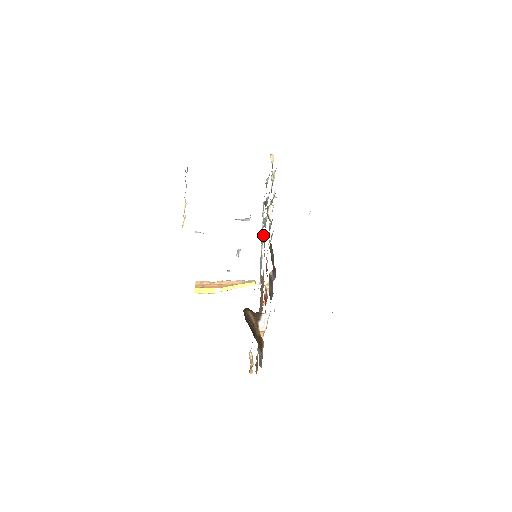
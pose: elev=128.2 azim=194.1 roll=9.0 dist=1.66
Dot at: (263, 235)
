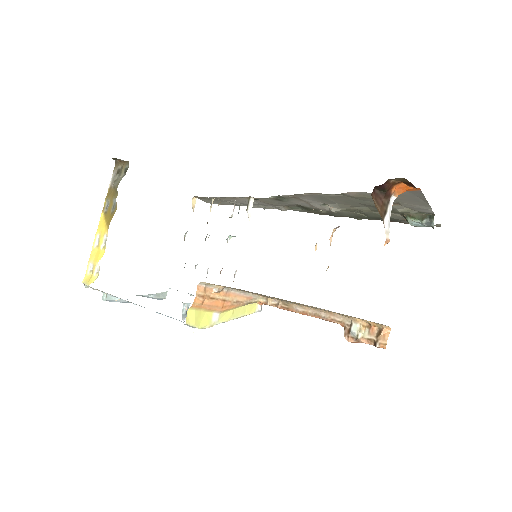
Dot at: occluded
